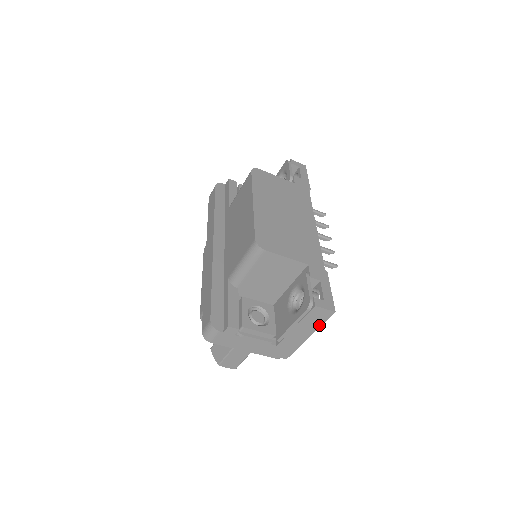
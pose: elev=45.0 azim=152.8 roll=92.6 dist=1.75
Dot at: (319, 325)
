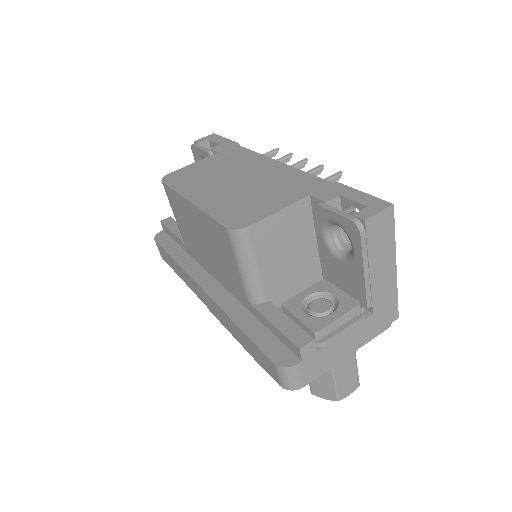
Dot at: (392, 240)
